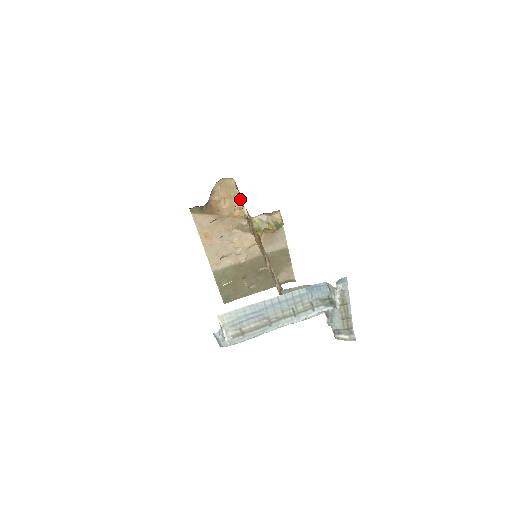
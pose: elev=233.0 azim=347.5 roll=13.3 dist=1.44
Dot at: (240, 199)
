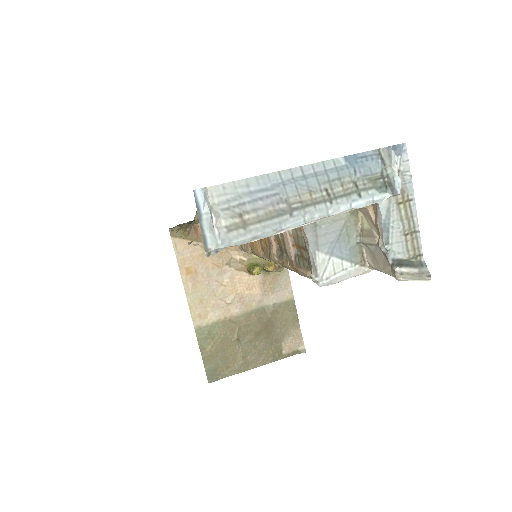
Dot at: occluded
